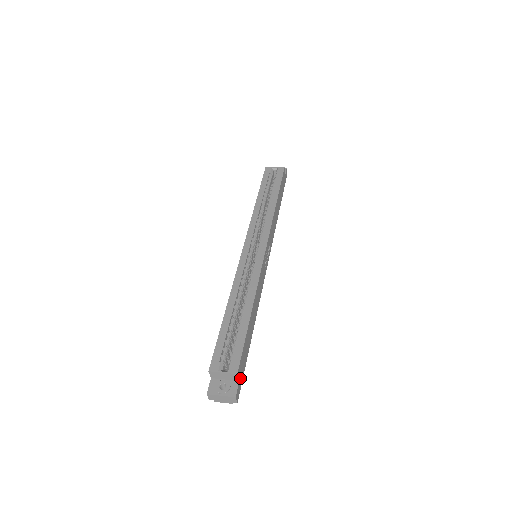
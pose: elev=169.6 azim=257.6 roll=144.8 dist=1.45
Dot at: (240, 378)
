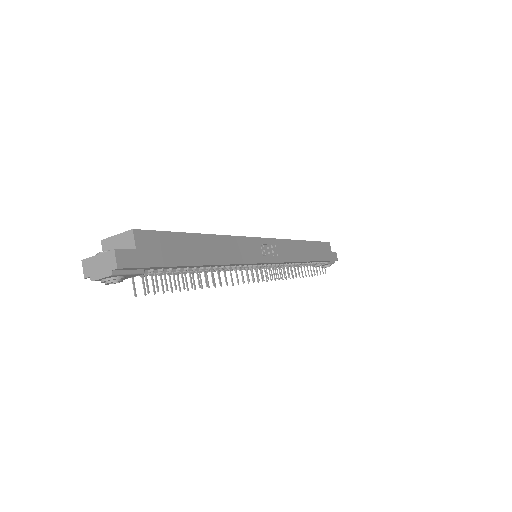
Dot at: (141, 252)
